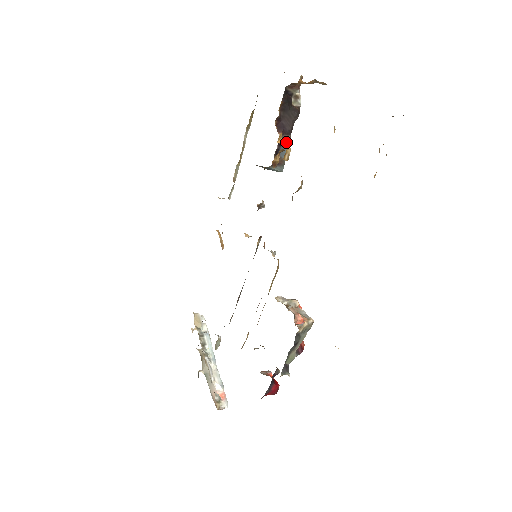
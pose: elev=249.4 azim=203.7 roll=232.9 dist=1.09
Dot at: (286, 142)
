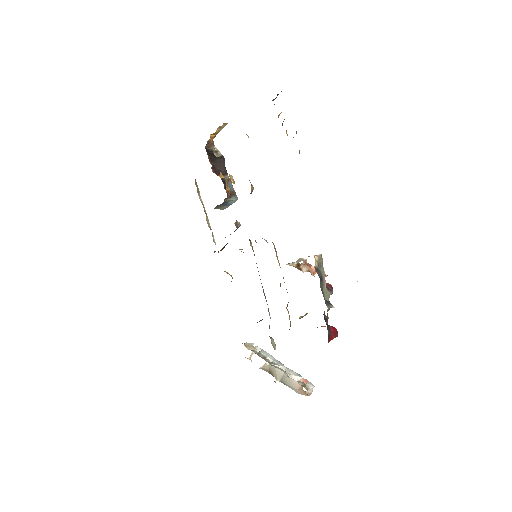
Dot at: occluded
